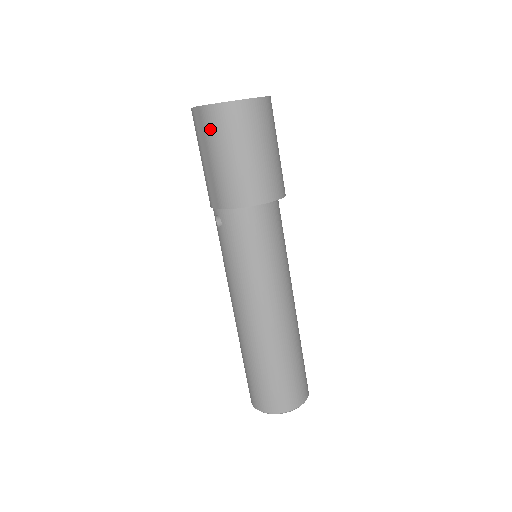
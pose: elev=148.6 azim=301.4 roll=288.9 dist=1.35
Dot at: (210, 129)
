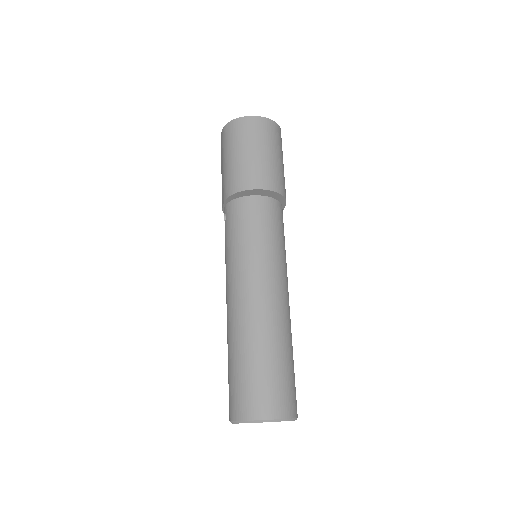
Dot at: (225, 141)
